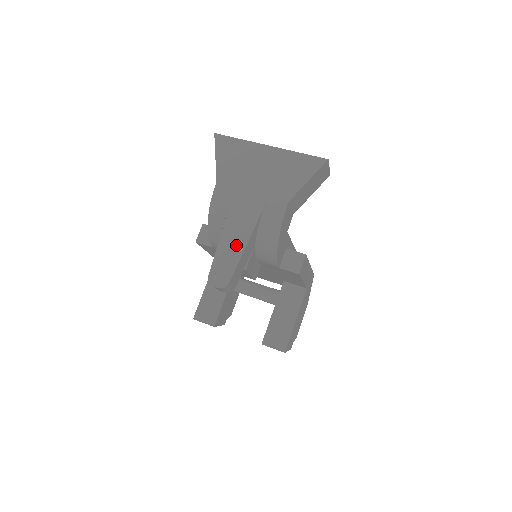
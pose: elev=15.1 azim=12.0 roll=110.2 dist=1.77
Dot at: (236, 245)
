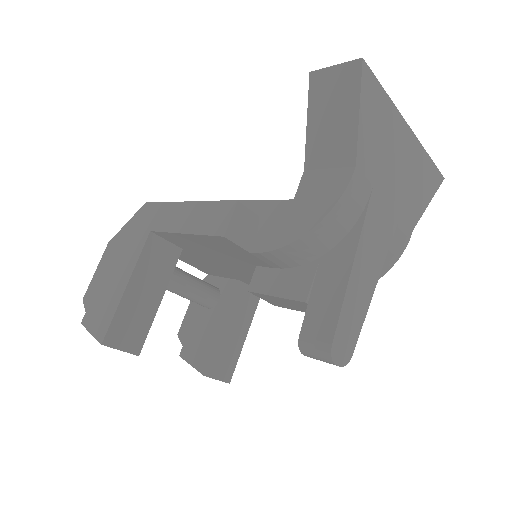
Dot at: (365, 291)
